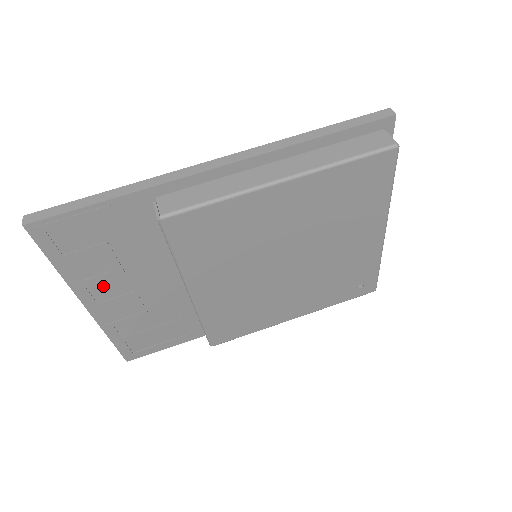
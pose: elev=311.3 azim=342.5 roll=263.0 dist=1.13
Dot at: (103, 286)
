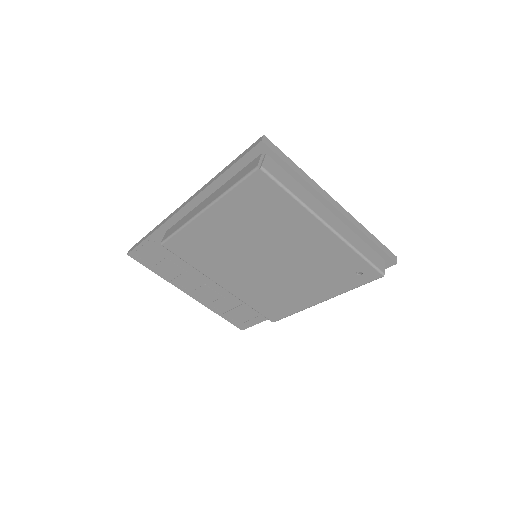
Dot at: (186, 282)
